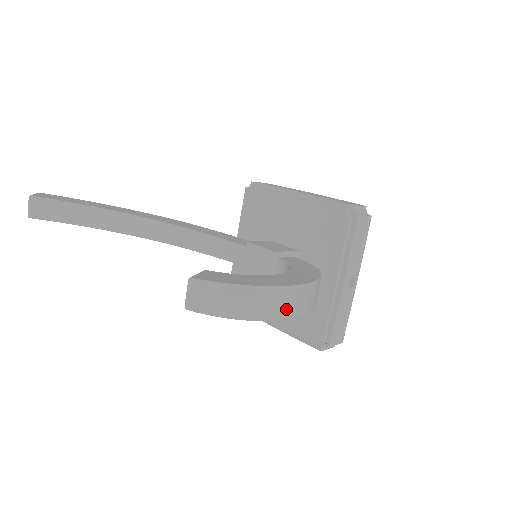
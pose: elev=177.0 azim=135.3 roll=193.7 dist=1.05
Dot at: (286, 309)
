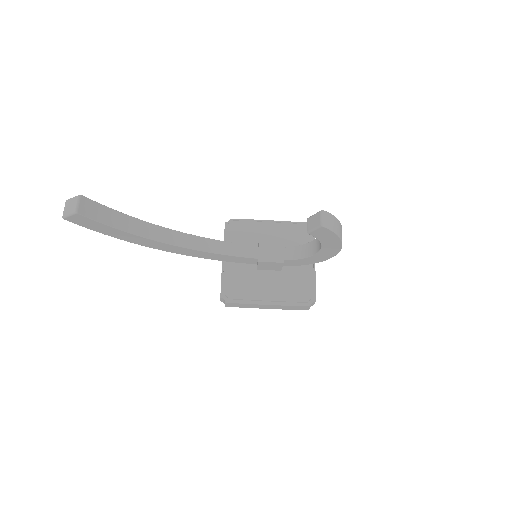
Dot at: occluded
